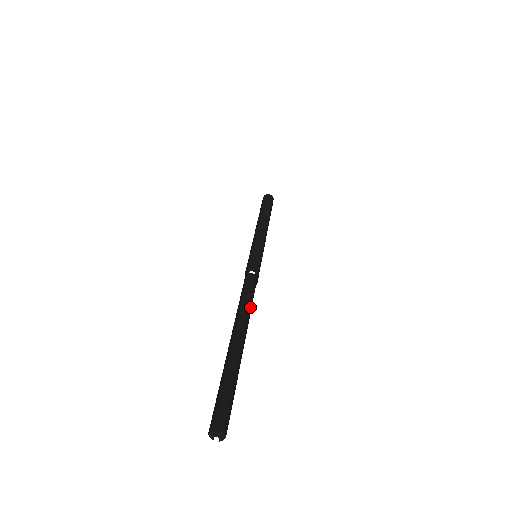
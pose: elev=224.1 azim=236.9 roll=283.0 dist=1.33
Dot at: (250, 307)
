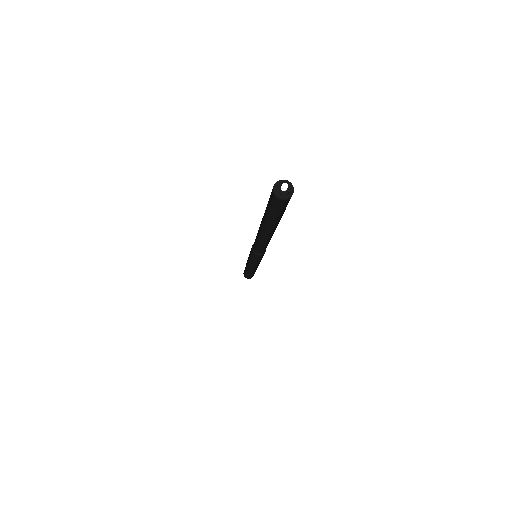
Dot at: occluded
